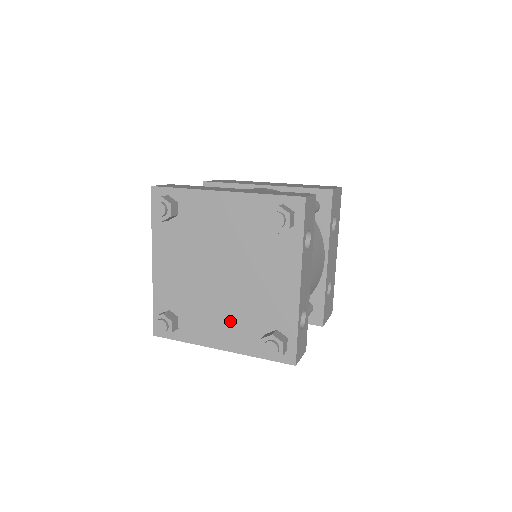
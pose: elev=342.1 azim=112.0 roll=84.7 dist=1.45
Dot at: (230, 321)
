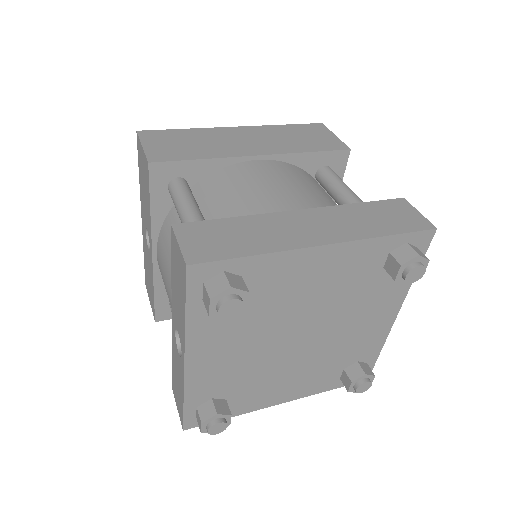
Dot at: (302, 376)
